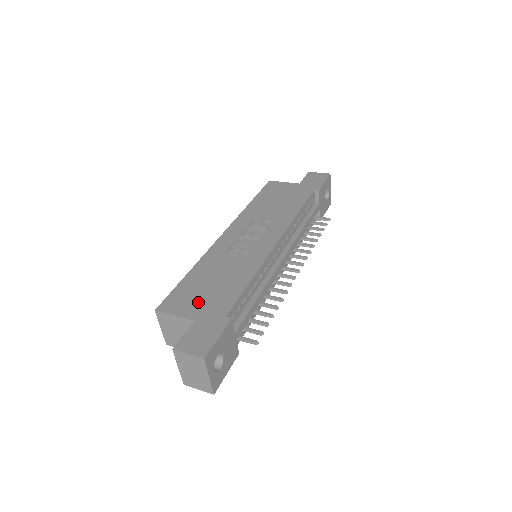
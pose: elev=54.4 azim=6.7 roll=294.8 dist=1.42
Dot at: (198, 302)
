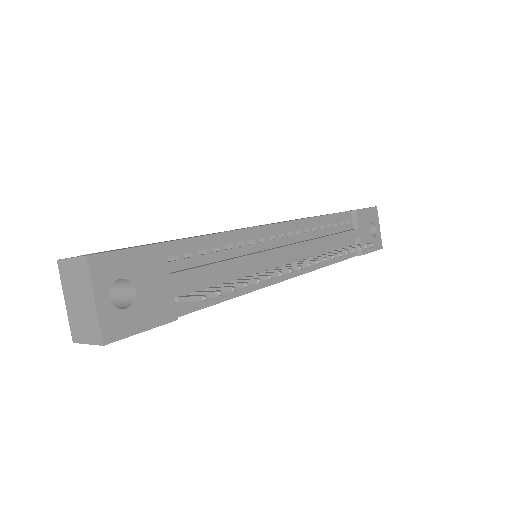
Dot at: occluded
